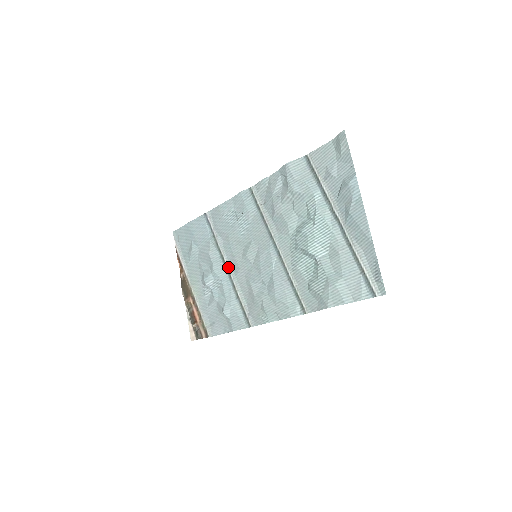
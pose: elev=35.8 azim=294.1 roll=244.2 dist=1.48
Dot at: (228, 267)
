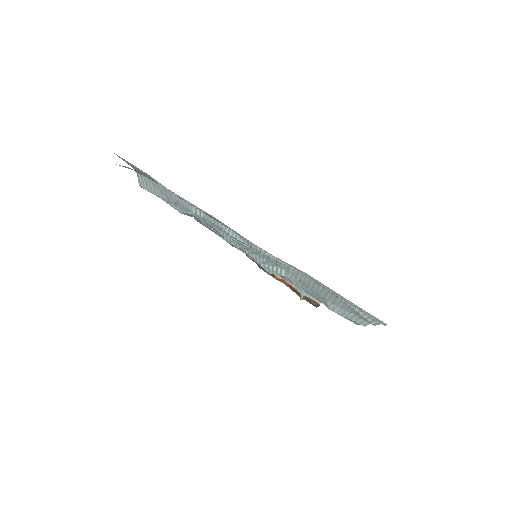
Dot at: occluded
